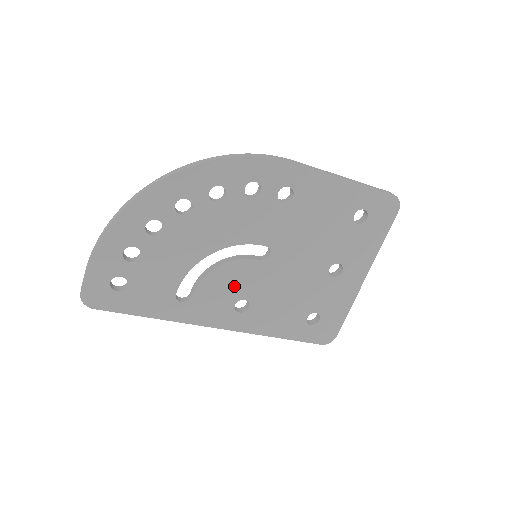
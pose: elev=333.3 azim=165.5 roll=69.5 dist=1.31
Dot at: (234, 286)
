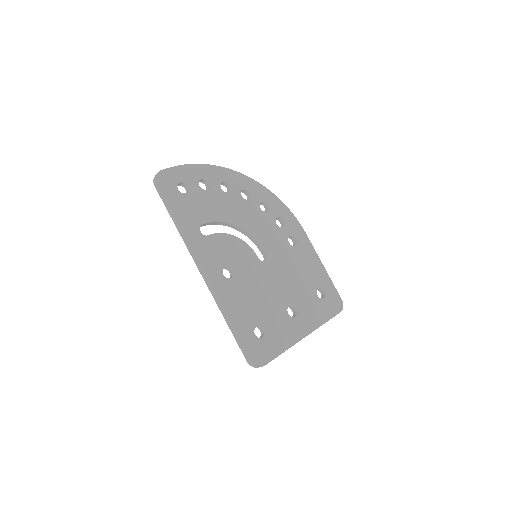
Dot at: (234, 256)
